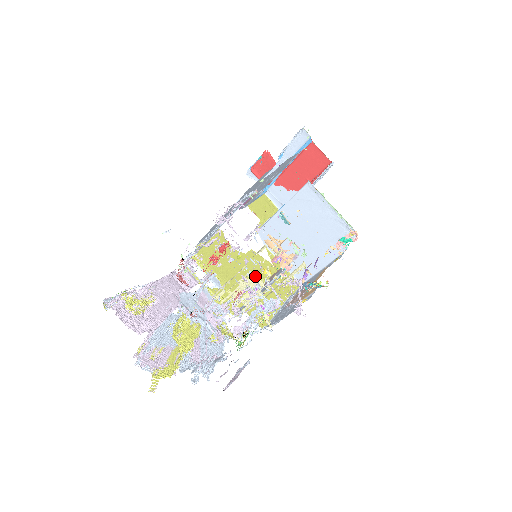
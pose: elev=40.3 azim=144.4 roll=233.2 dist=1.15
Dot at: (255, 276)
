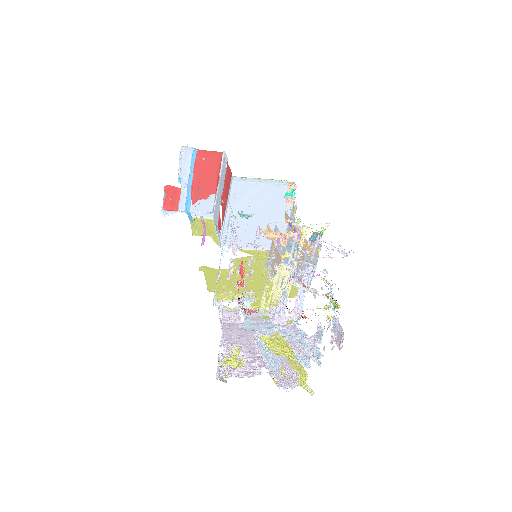
Dot at: (285, 264)
